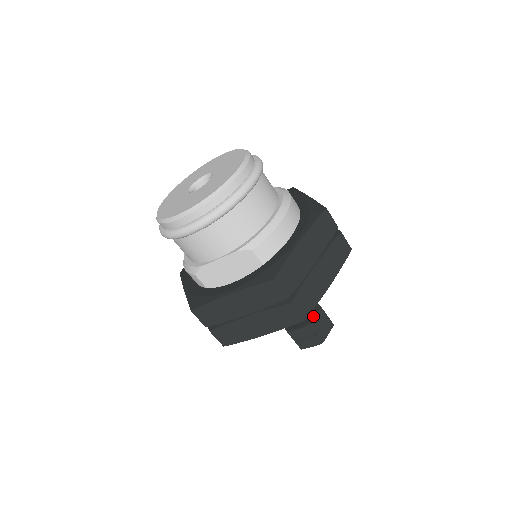
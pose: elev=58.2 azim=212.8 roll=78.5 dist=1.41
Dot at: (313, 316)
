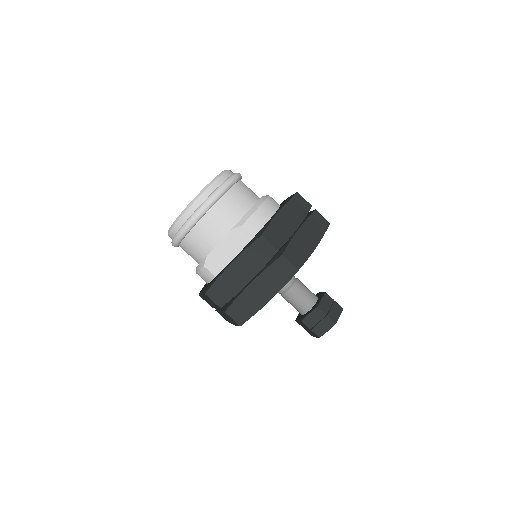
Dot at: (320, 300)
